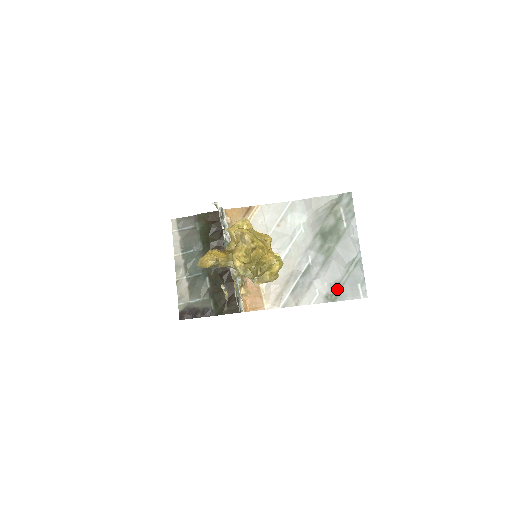
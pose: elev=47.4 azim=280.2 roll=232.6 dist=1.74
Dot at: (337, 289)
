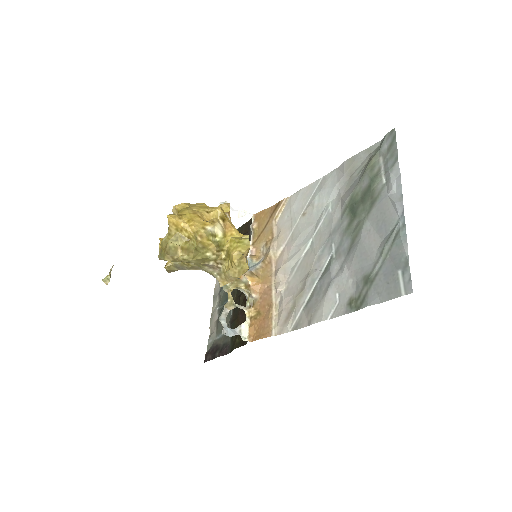
Dot at: (365, 287)
